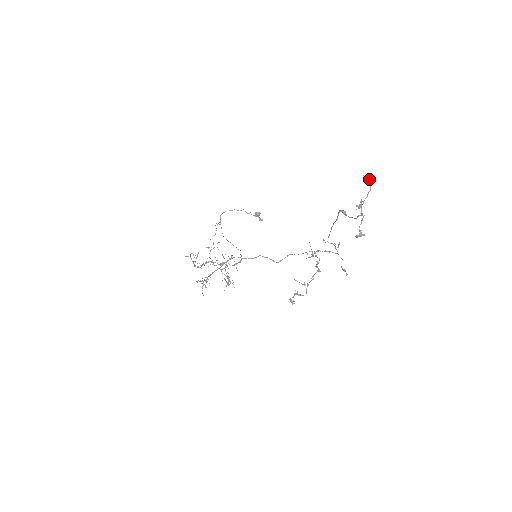
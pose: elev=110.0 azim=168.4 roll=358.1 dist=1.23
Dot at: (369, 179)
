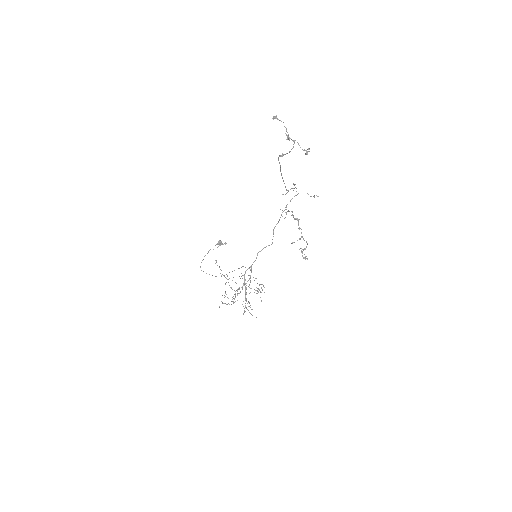
Dot at: (276, 118)
